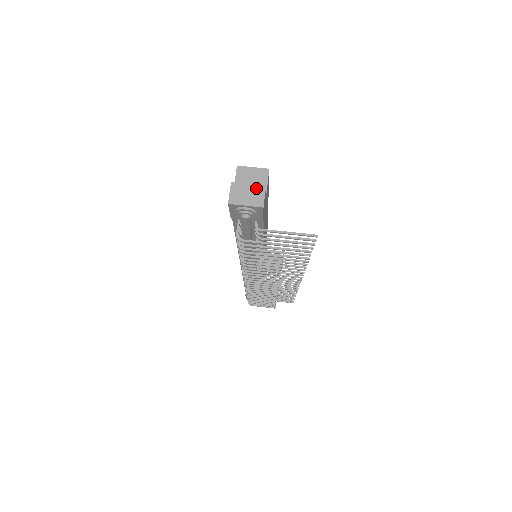
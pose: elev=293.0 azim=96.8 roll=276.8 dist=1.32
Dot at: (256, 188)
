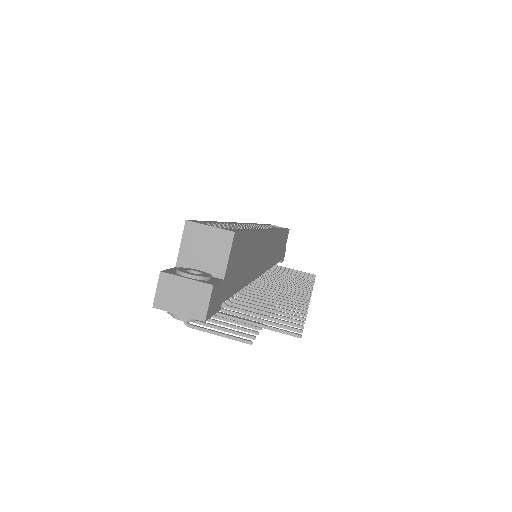
Dot at: (197, 287)
